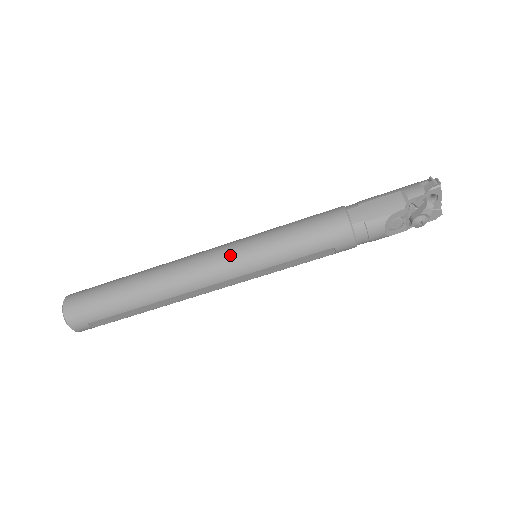
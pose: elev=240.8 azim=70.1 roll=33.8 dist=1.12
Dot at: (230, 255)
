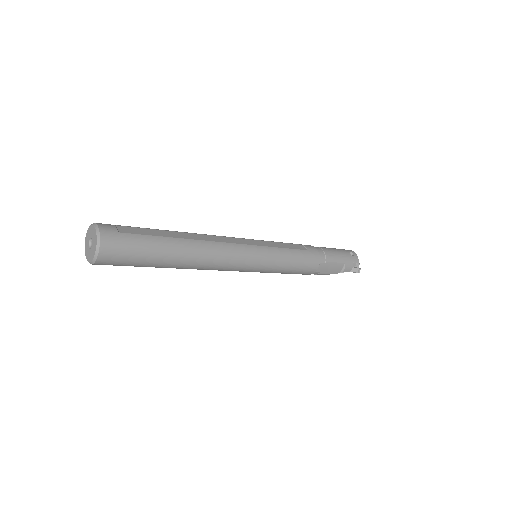
Dot at: (250, 266)
